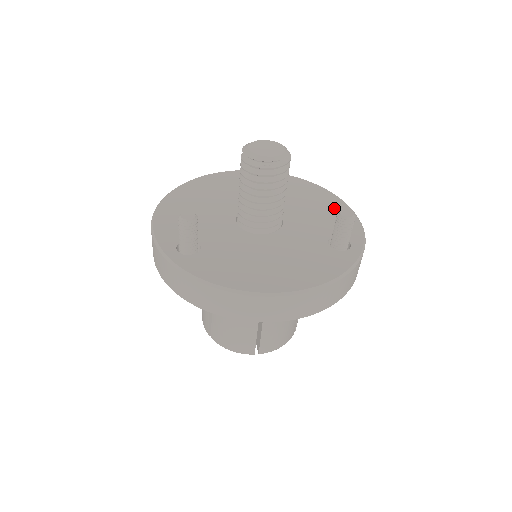
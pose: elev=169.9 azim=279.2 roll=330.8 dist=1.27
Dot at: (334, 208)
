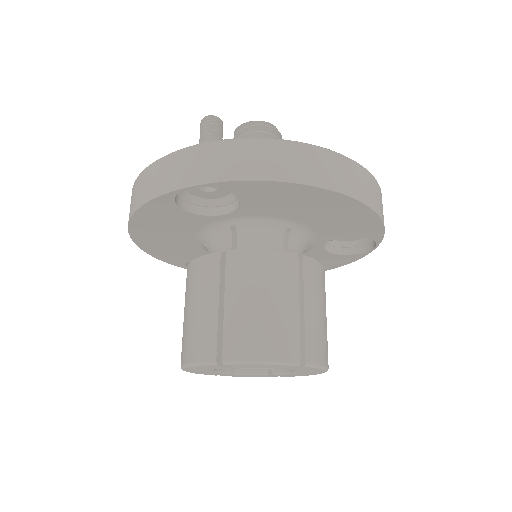
Dot at: occluded
